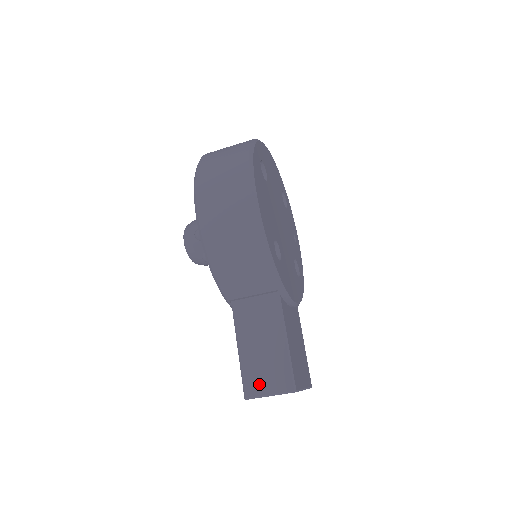
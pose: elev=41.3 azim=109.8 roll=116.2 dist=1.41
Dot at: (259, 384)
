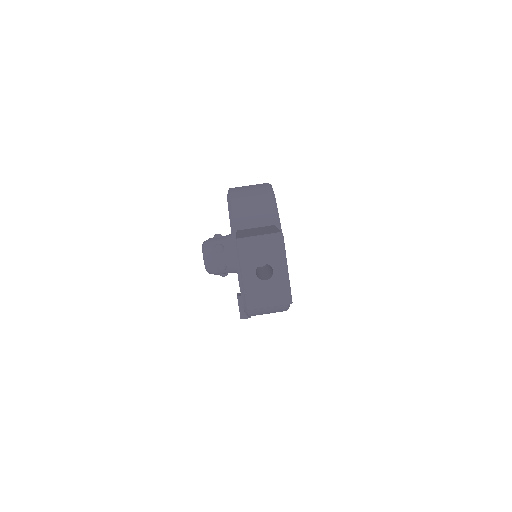
Dot at: (251, 235)
